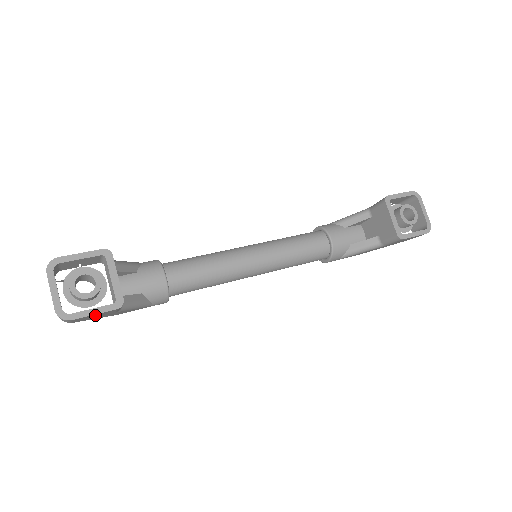
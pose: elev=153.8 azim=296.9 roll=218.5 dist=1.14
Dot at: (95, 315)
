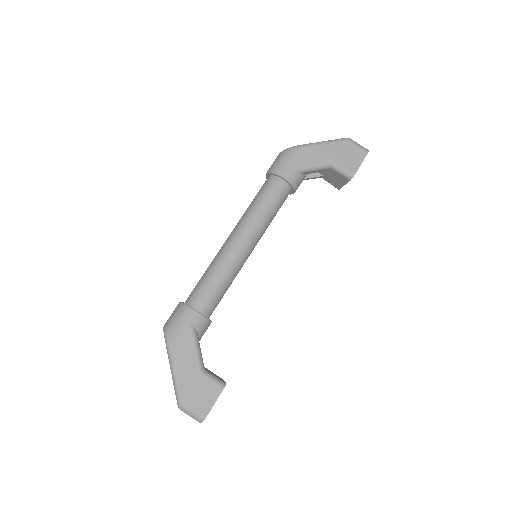
Dot at: occluded
